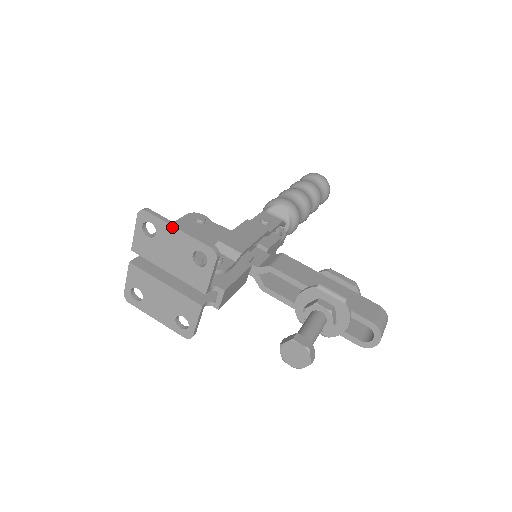
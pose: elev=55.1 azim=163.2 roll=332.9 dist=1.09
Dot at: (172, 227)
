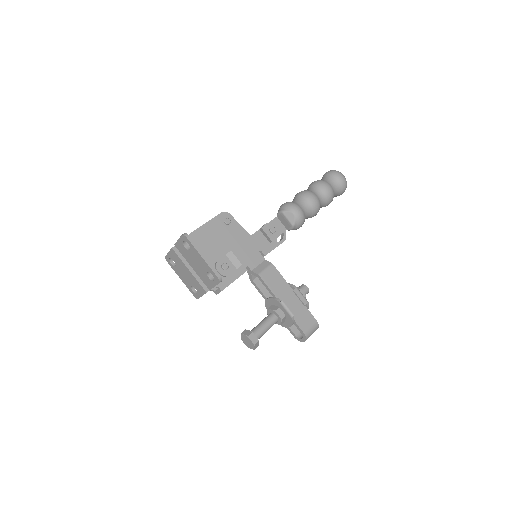
Dot at: (199, 255)
